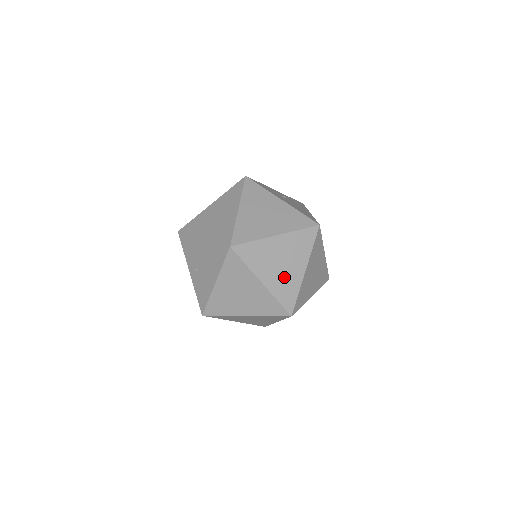
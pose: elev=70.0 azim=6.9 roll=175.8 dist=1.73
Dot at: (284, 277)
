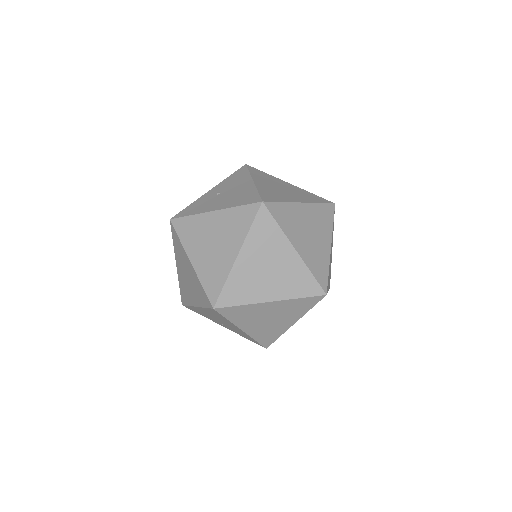
Dot at: (283, 276)
